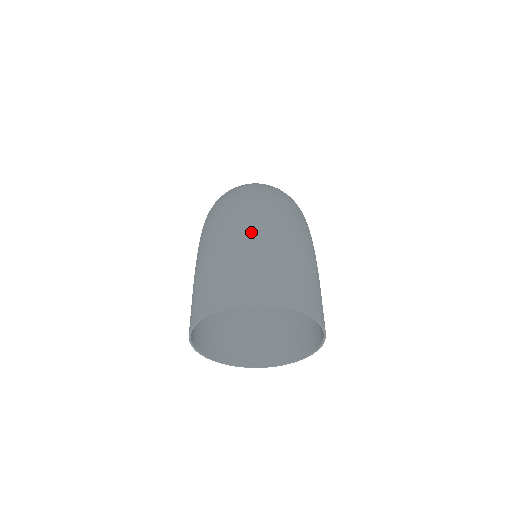
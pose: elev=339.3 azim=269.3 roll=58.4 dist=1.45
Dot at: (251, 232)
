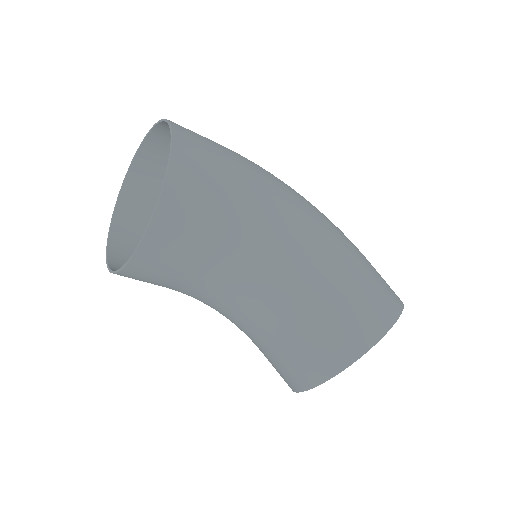
Dot at: occluded
